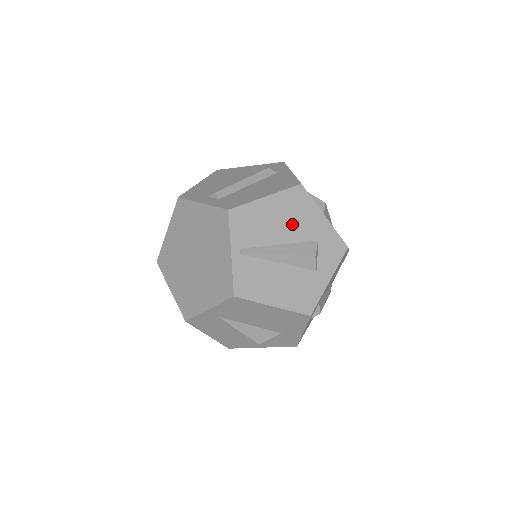
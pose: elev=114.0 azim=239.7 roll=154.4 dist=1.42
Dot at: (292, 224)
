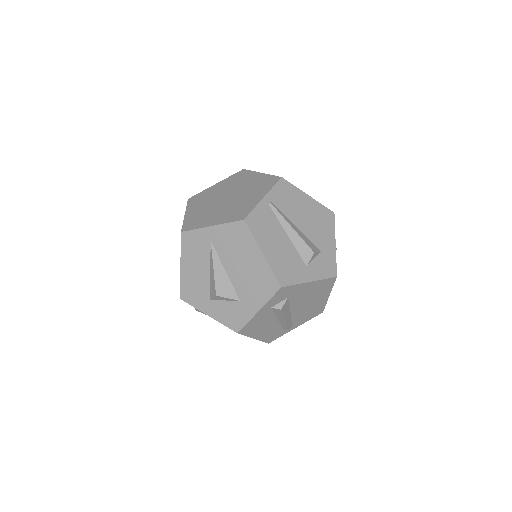
Dot at: (312, 225)
